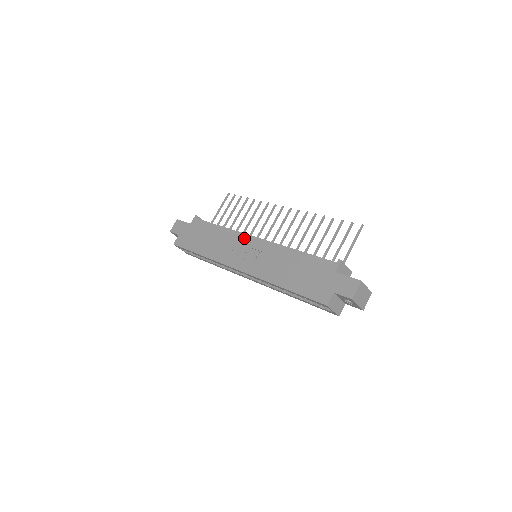
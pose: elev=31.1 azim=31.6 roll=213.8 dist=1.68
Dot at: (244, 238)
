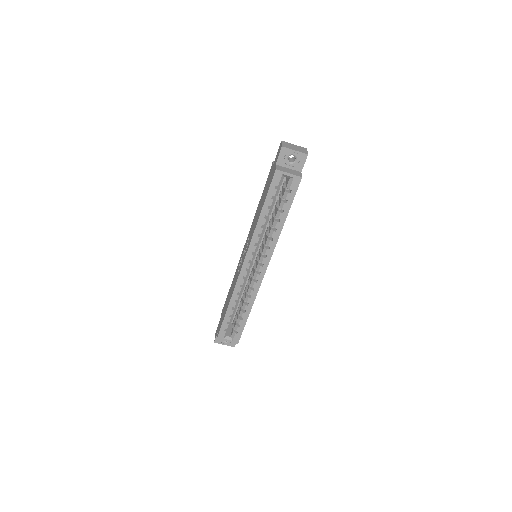
Dot at: (240, 258)
